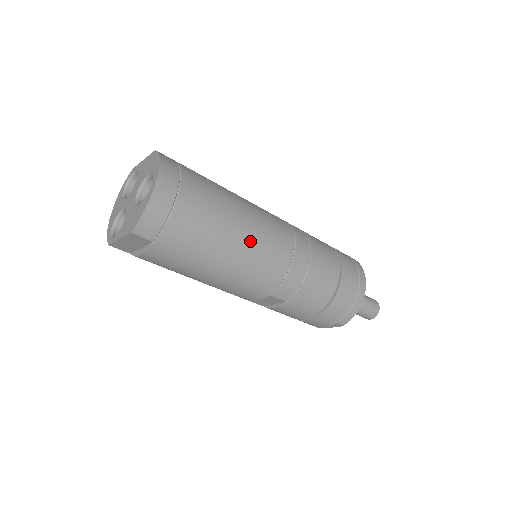
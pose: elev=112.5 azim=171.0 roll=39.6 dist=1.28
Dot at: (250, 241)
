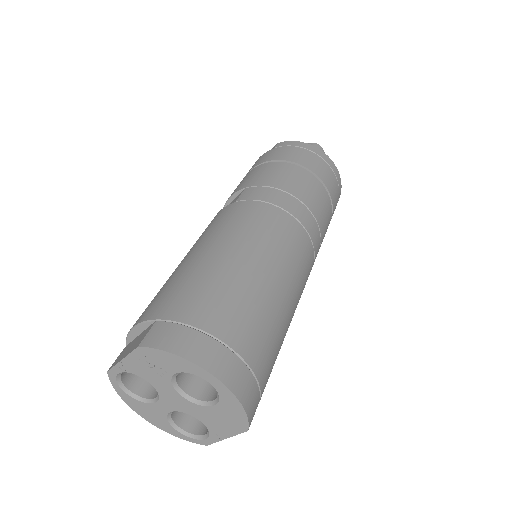
Dot at: (285, 273)
